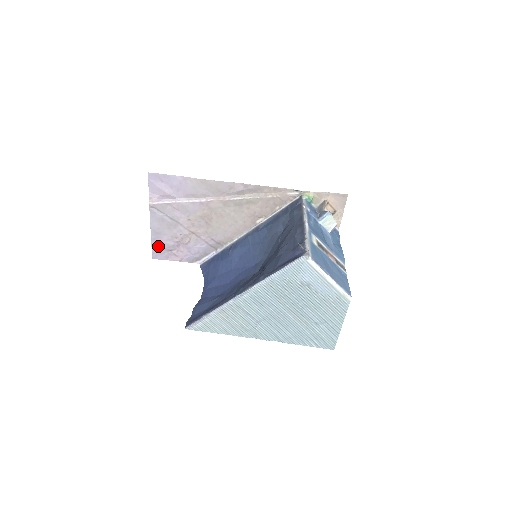
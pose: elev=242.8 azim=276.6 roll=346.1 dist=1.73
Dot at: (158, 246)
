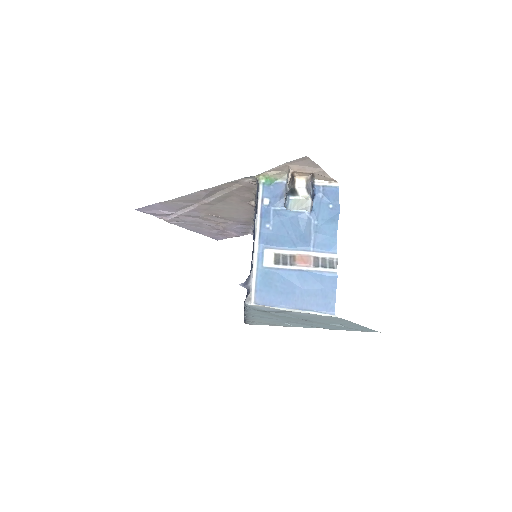
Dot at: (210, 235)
